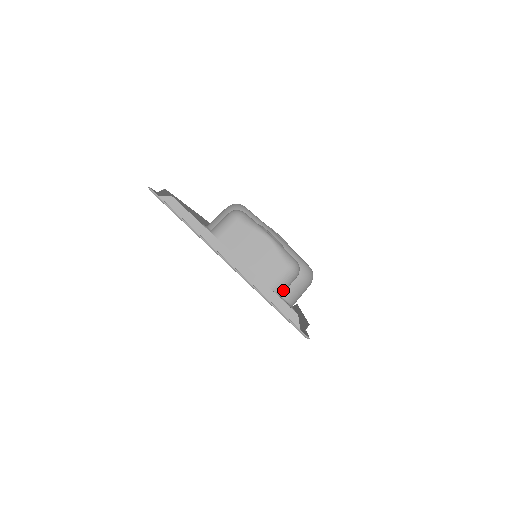
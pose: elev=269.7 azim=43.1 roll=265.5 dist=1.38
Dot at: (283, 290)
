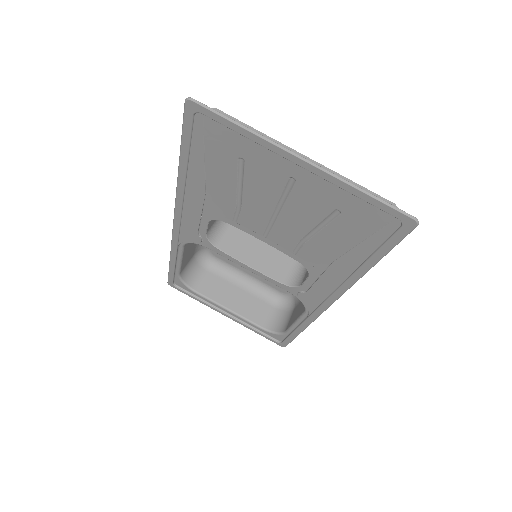
Dot at: occluded
